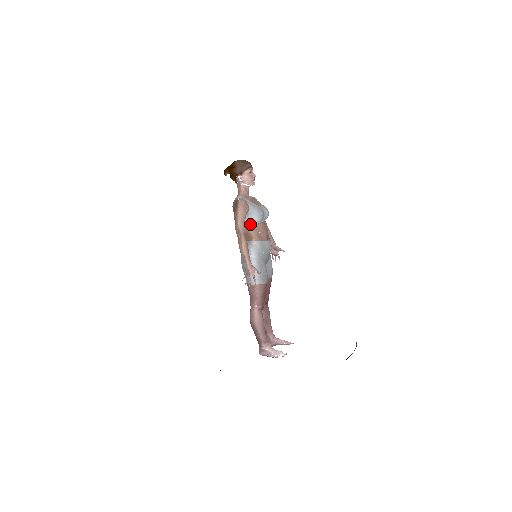
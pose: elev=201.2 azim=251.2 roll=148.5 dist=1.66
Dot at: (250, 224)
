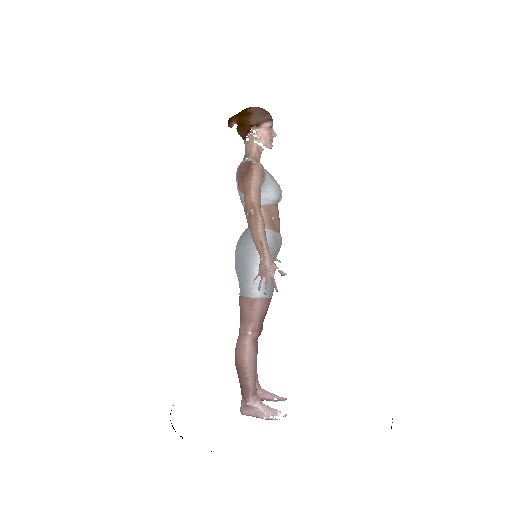
Dot at: (262, 202)
